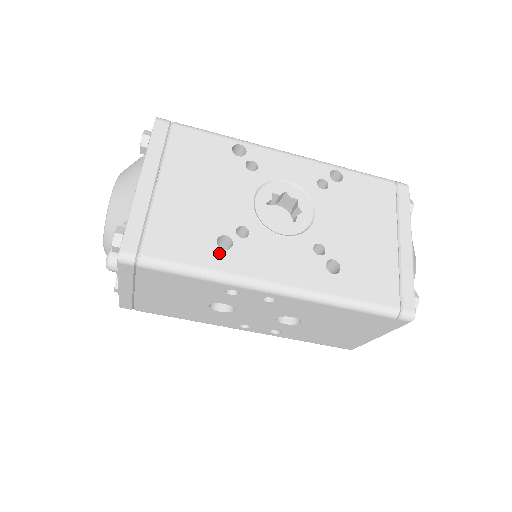
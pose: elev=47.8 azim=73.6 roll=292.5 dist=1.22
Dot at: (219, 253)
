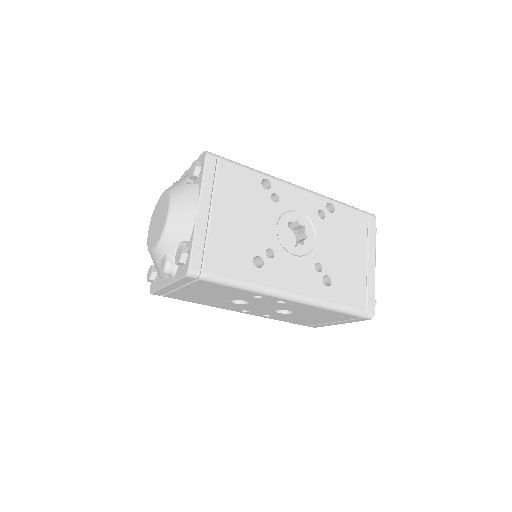
Dot at: (255, 270)
